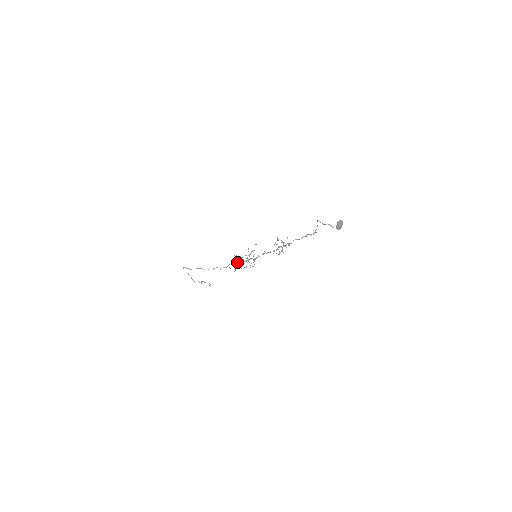
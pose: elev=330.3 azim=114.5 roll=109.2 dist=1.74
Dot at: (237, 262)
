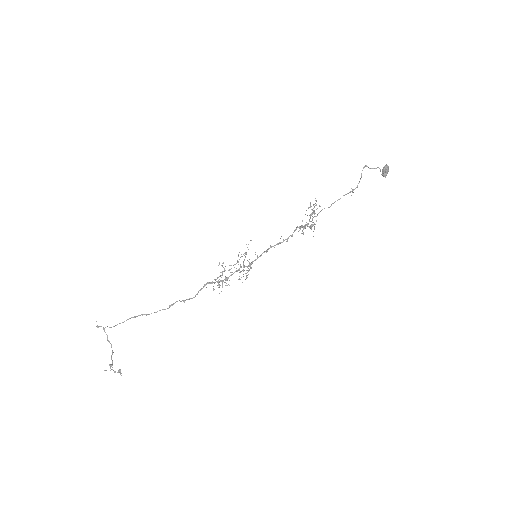
Dot at: occluded
